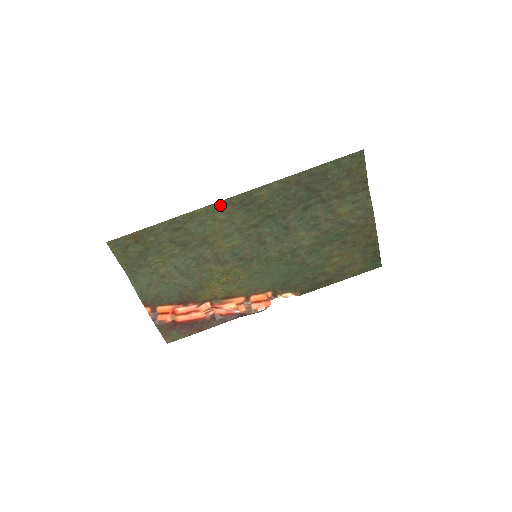
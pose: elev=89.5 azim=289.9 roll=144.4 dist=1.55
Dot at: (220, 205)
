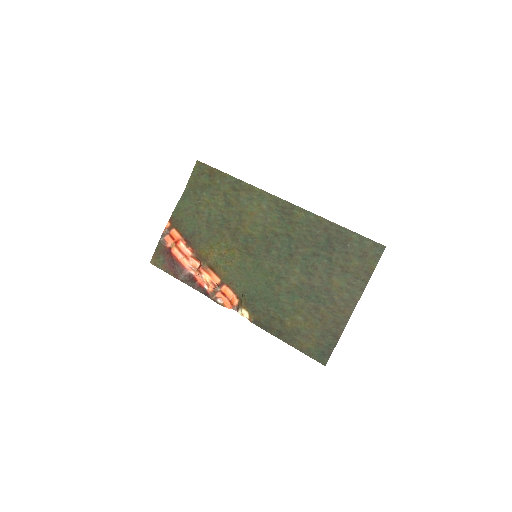
Dot at: (271, 198)
